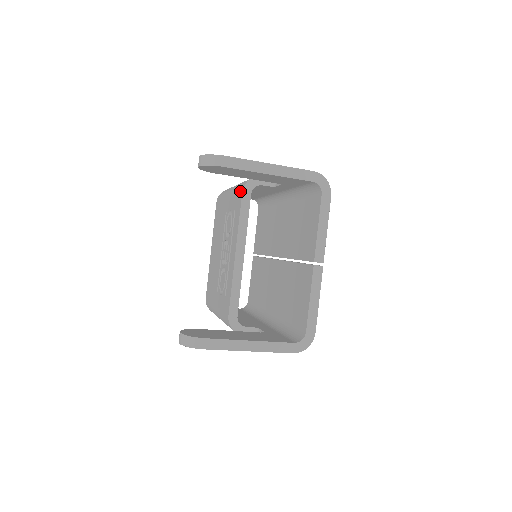
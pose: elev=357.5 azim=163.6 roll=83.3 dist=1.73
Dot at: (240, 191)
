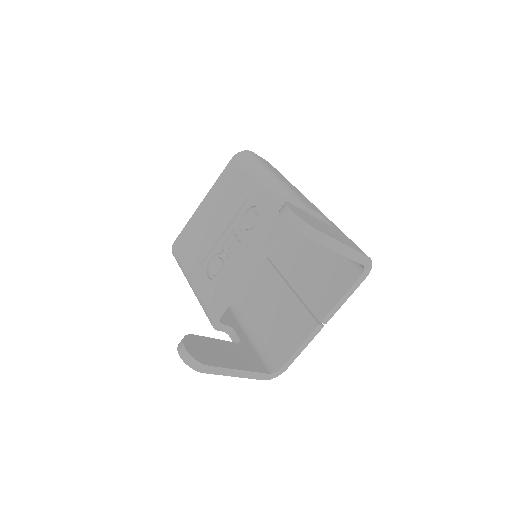
Dot at: occluded
